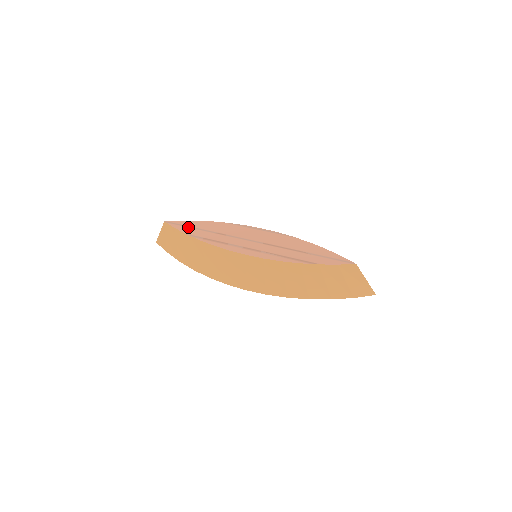
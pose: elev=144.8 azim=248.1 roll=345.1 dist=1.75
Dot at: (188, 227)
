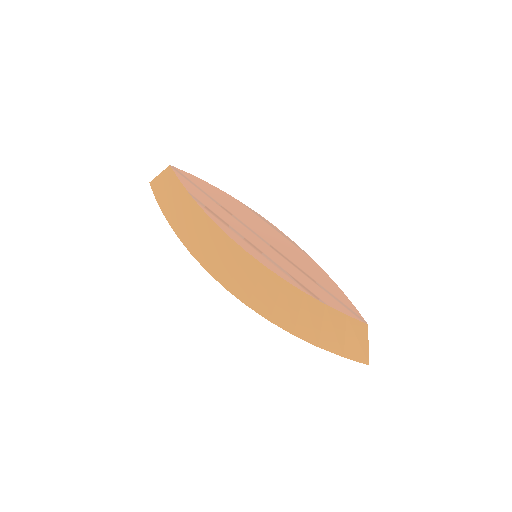
Dot at: (194, 185)
